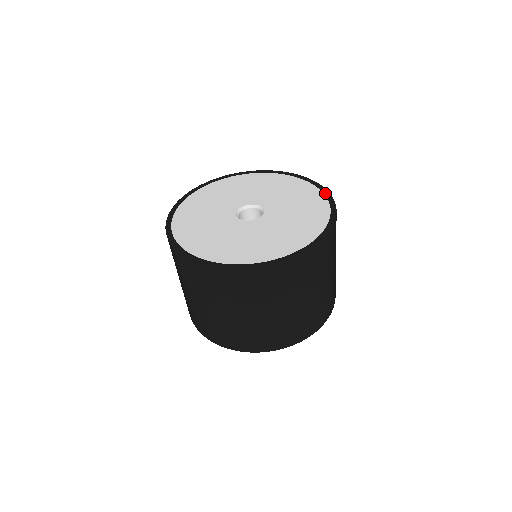
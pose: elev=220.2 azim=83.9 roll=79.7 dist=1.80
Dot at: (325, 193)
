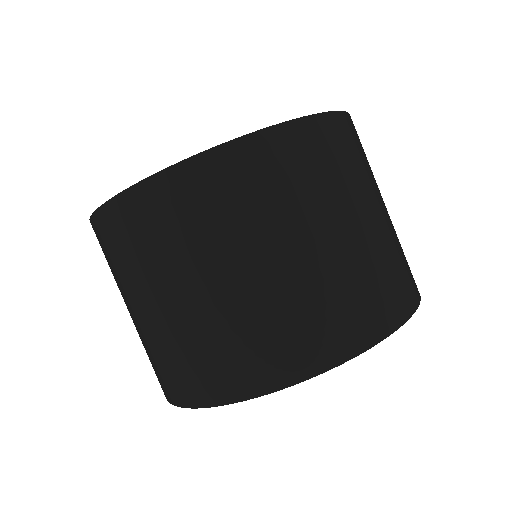
Dot at: occluded
